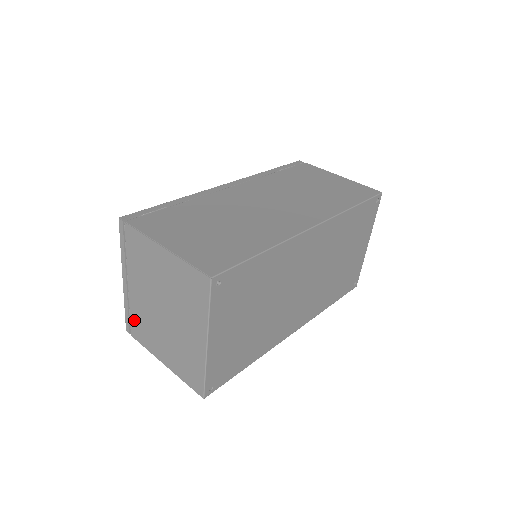
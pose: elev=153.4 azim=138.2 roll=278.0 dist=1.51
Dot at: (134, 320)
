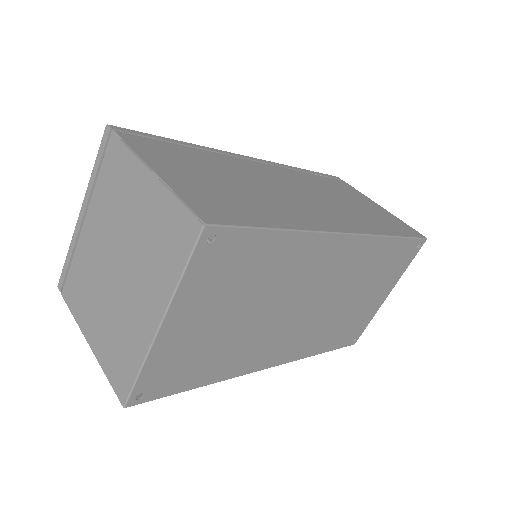
Dot at: (73, 273)
